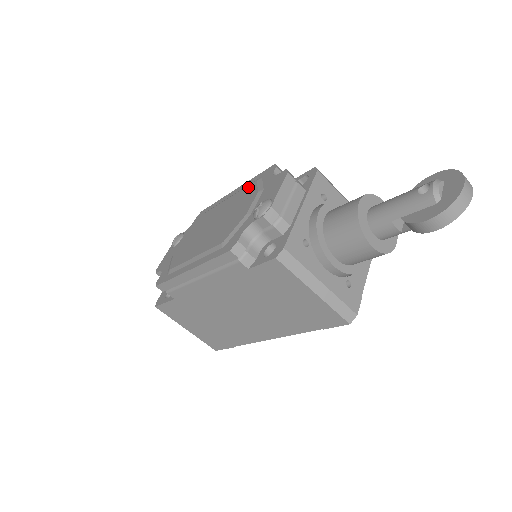
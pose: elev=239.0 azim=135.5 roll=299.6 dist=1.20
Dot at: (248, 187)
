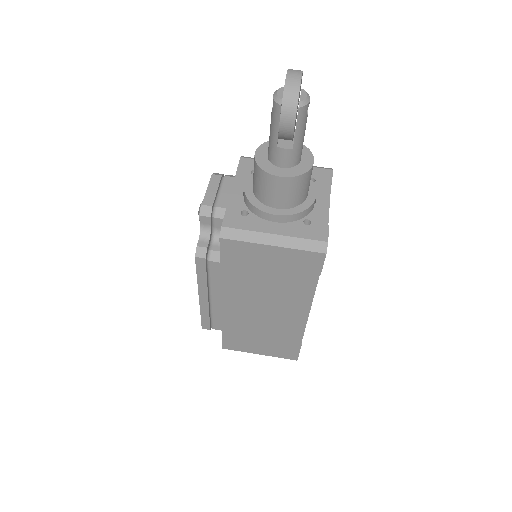
Dot at: occluded
